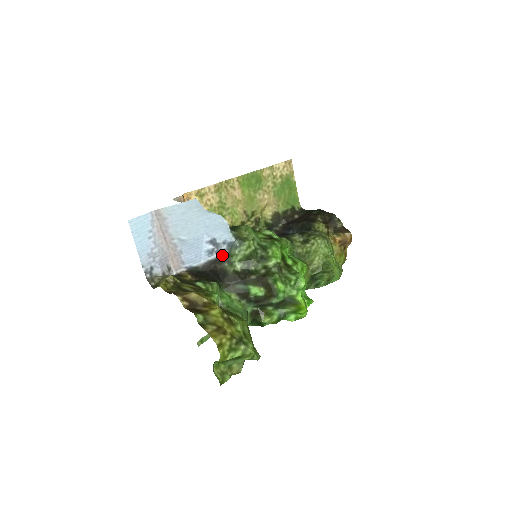
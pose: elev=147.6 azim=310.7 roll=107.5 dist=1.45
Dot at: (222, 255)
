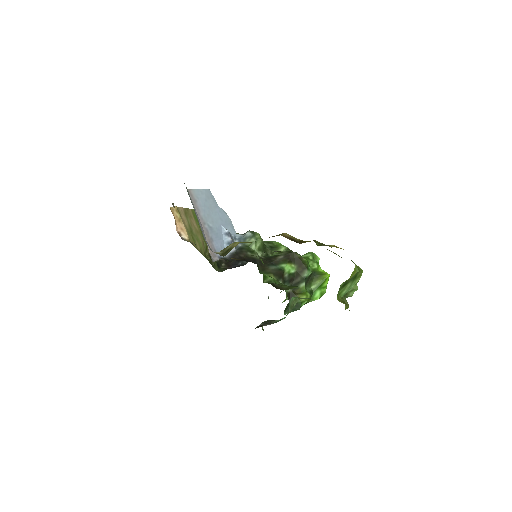
Dot at: (239, 248)
